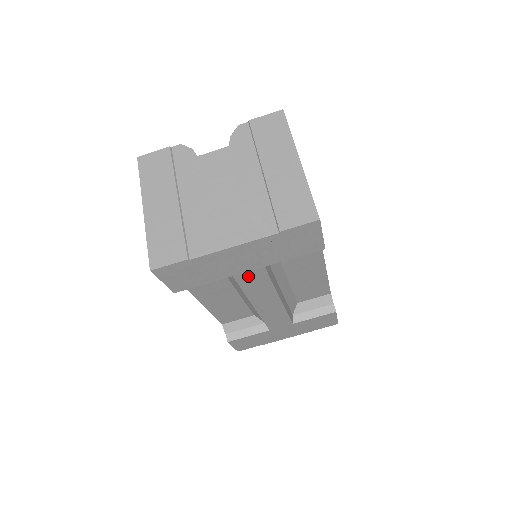
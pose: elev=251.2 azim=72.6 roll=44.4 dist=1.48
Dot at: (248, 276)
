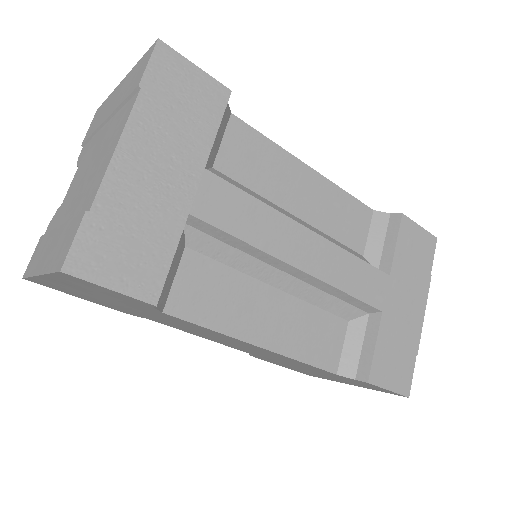
Dot at: (209, 202)
